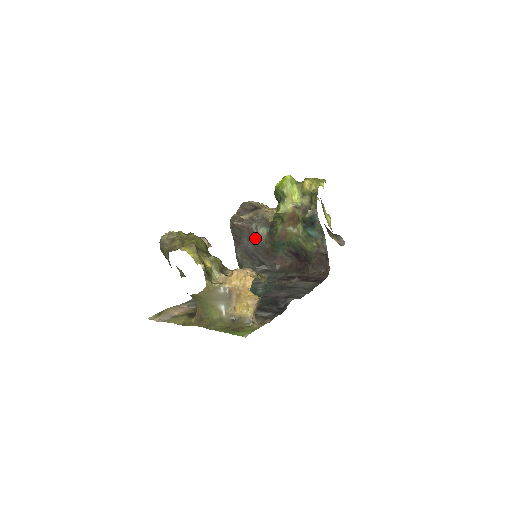
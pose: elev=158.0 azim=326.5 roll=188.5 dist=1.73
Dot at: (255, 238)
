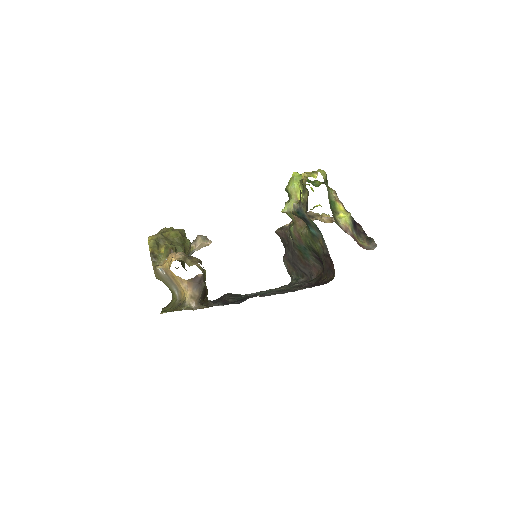
Dot at: (290, 245)
